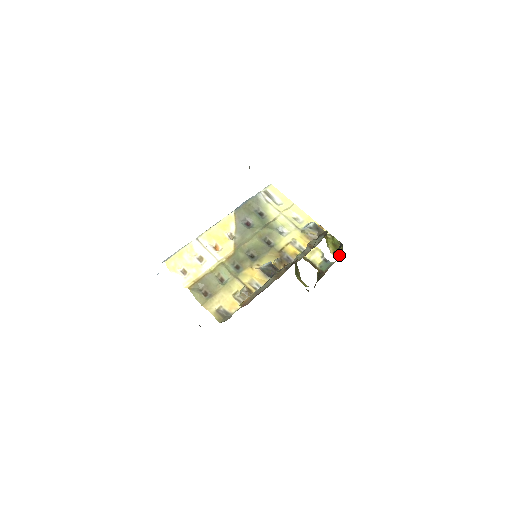
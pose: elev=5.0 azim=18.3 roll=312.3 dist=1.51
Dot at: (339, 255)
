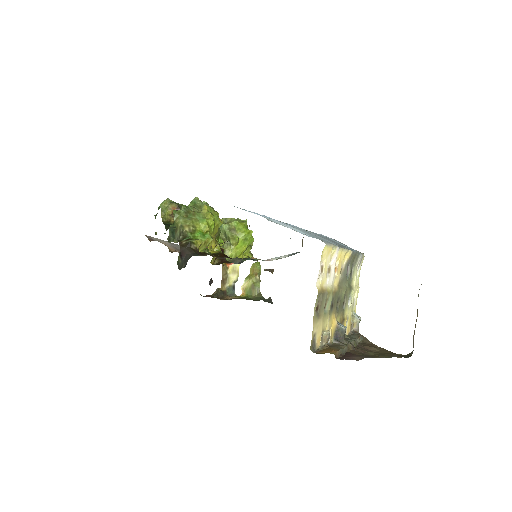
Dot at: (248, 297)
